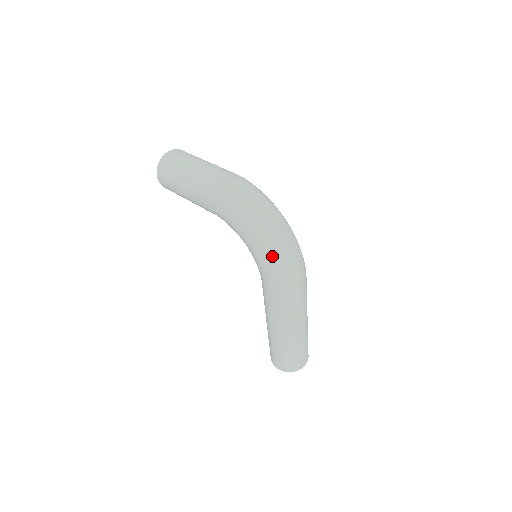
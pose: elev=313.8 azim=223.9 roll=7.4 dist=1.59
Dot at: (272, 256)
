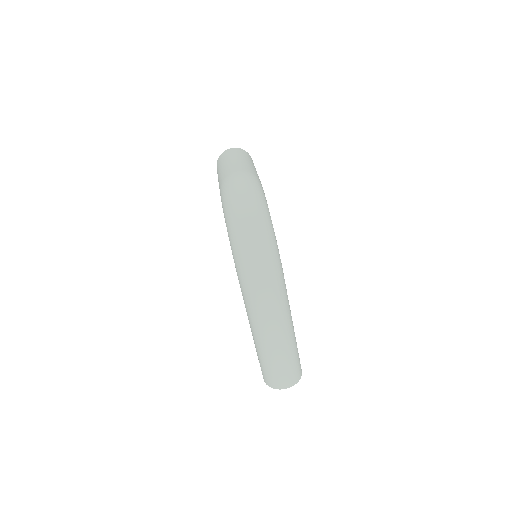
Dot at: (237, 251)
